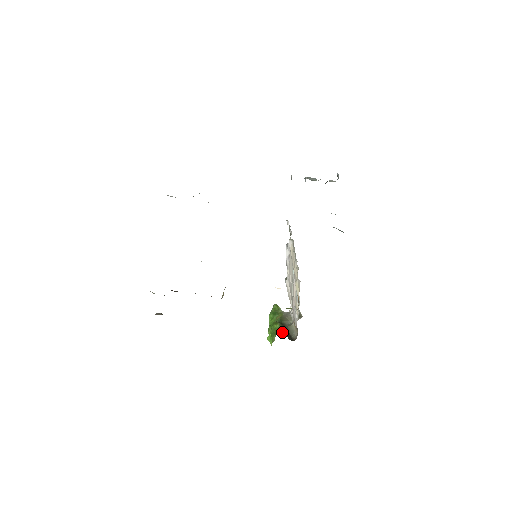
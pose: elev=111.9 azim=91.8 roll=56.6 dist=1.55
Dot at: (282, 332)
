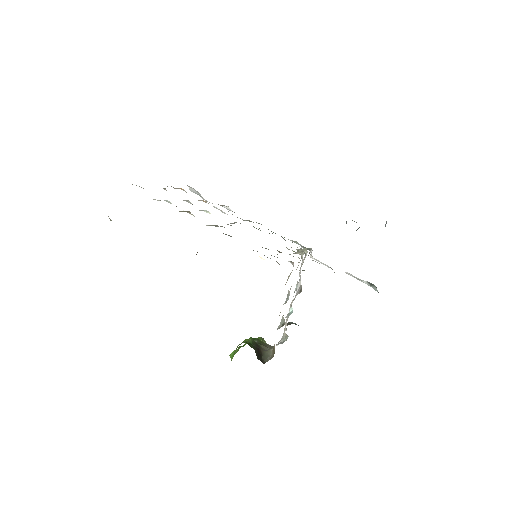
Dot at: (251, 345)
